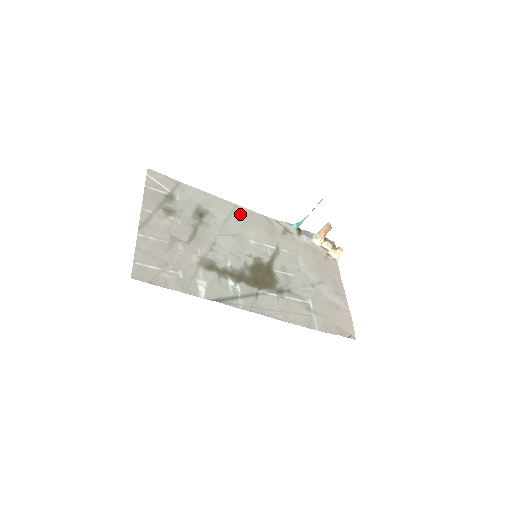
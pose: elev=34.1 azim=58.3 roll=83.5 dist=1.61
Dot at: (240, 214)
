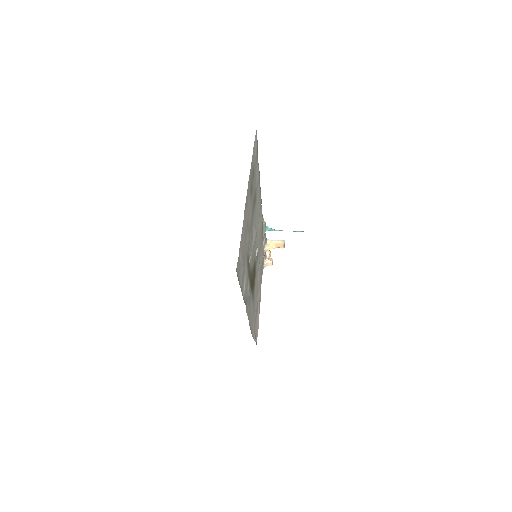
Dot at: occluded
